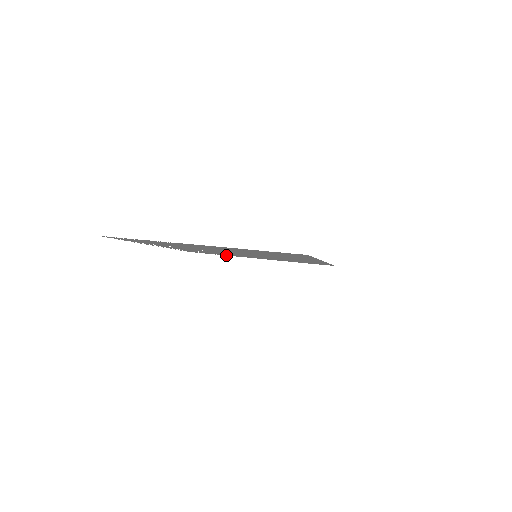
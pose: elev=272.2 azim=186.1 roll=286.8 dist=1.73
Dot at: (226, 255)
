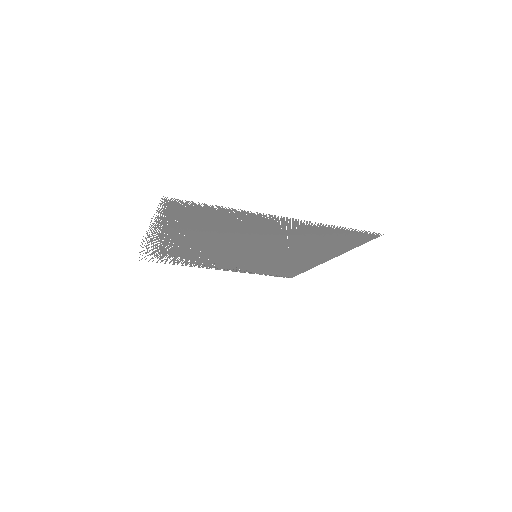
Dot at: occluded
